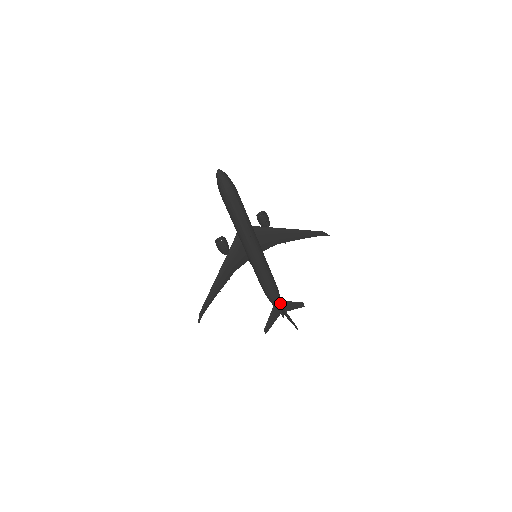
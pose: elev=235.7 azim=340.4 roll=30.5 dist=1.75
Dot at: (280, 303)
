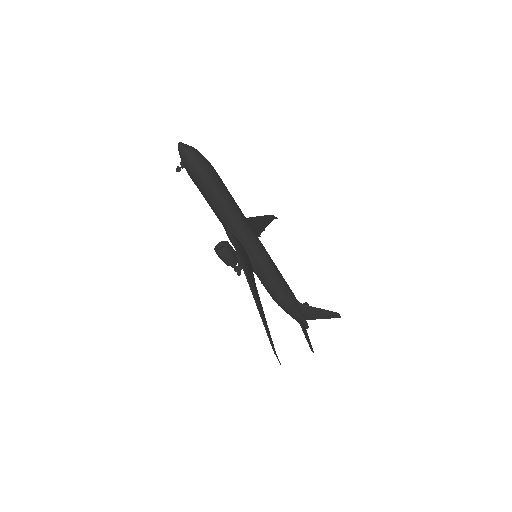
Dot at: (300, 308)
